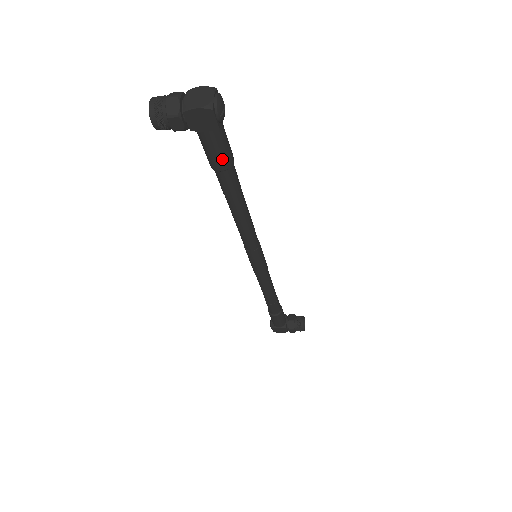
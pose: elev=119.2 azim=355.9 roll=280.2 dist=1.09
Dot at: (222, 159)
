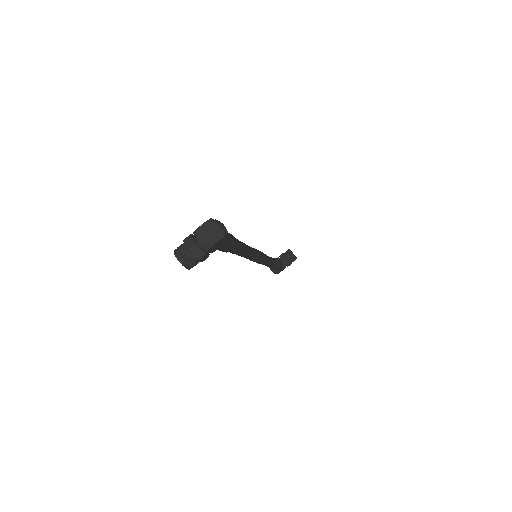
Dot at: (232, 246)
